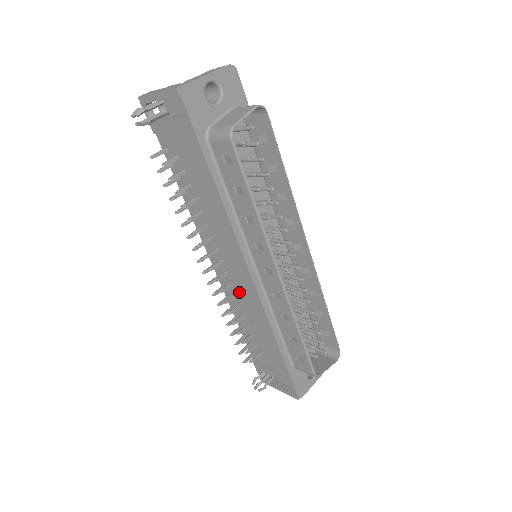
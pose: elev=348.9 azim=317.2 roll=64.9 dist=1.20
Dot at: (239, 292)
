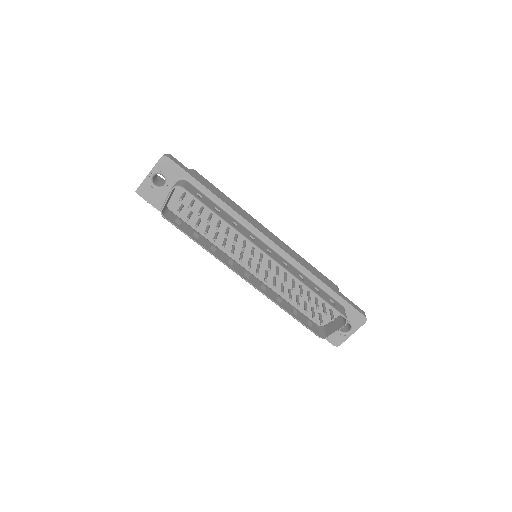
Dot at: occluded
